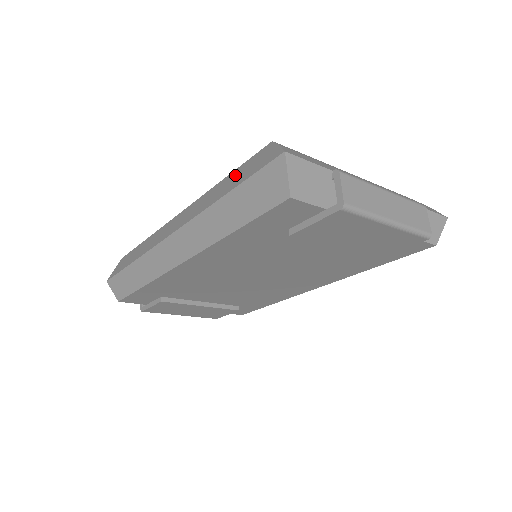
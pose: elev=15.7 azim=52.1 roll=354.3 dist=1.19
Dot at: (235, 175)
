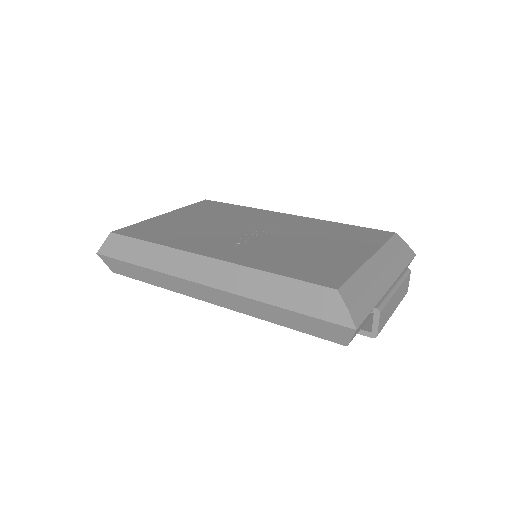
Dot at: (291, 289)
